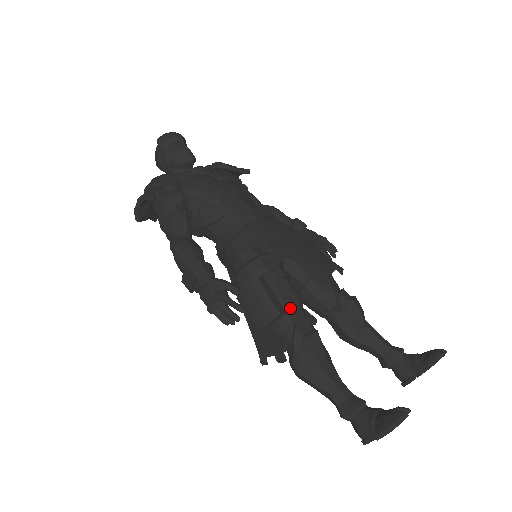
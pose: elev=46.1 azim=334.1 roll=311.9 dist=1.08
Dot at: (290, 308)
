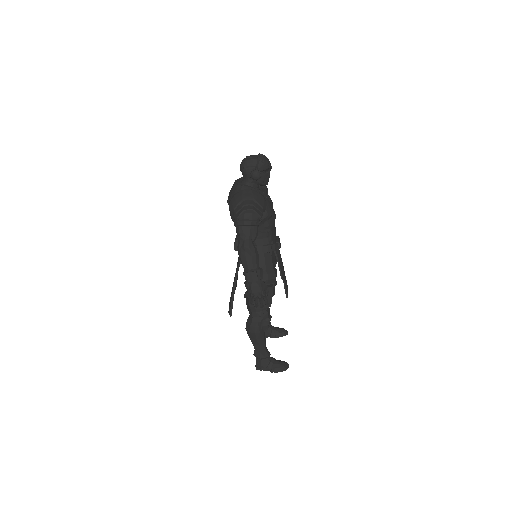
Dot at: occluded
